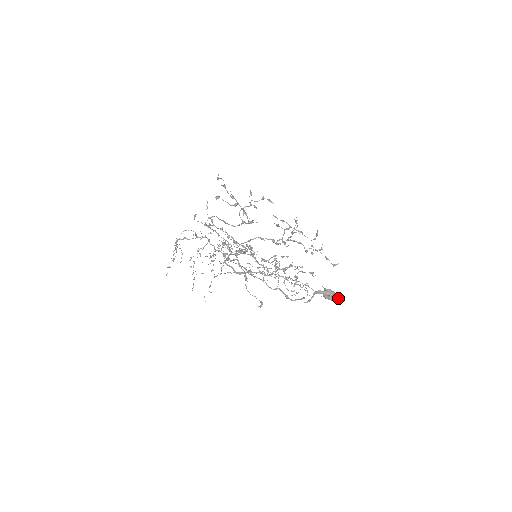
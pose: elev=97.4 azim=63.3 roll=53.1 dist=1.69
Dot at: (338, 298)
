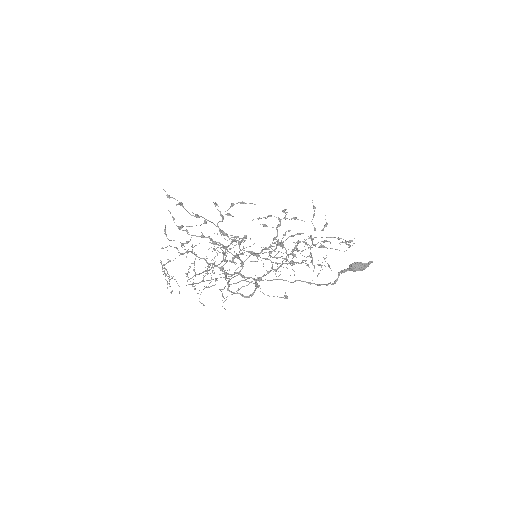
Dot at: (367, 265)
